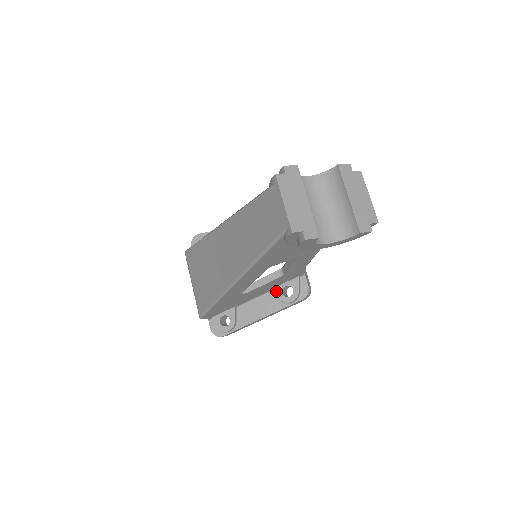
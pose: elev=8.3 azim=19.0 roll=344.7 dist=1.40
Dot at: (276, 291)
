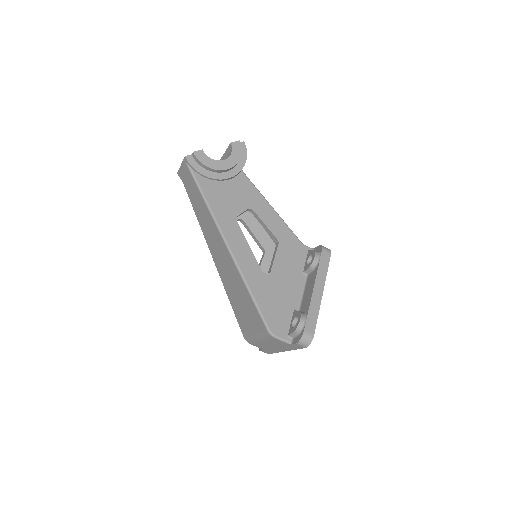
Dot at: (305, 270)
